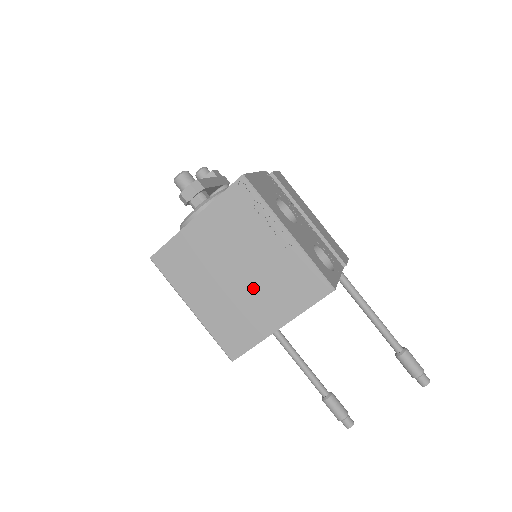
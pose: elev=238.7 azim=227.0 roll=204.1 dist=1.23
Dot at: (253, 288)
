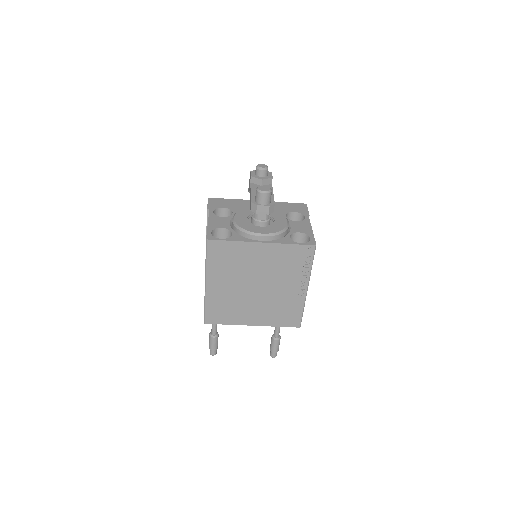
Dot at: (258, 299)
